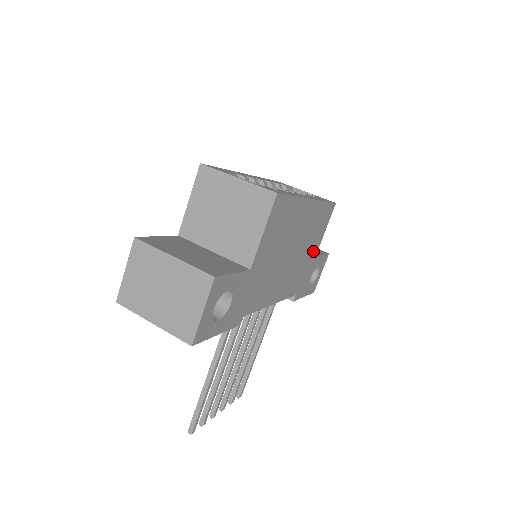
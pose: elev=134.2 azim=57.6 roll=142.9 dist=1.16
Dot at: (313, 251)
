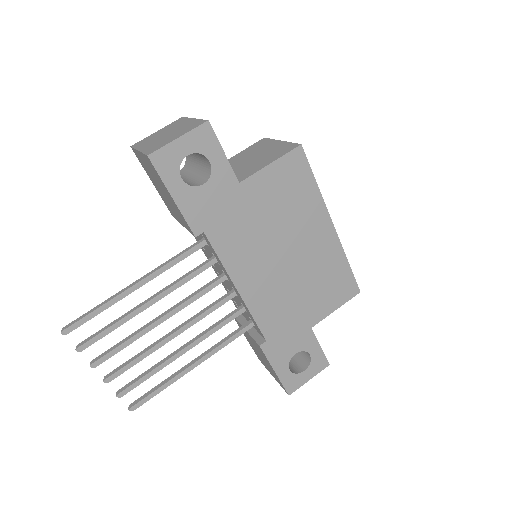
Dot at: (311, 312)
